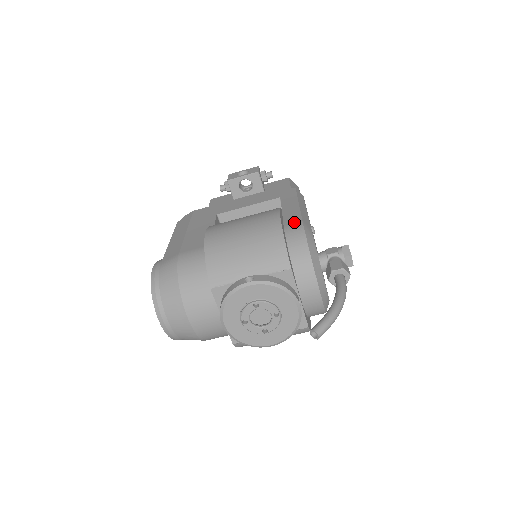
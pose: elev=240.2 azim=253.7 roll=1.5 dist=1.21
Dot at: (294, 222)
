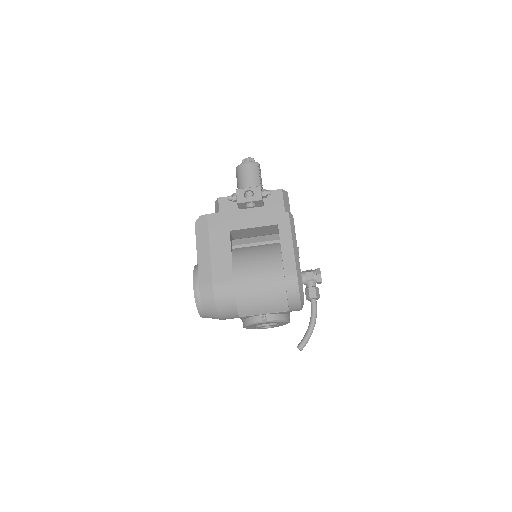
Dot at: (291, 271)
